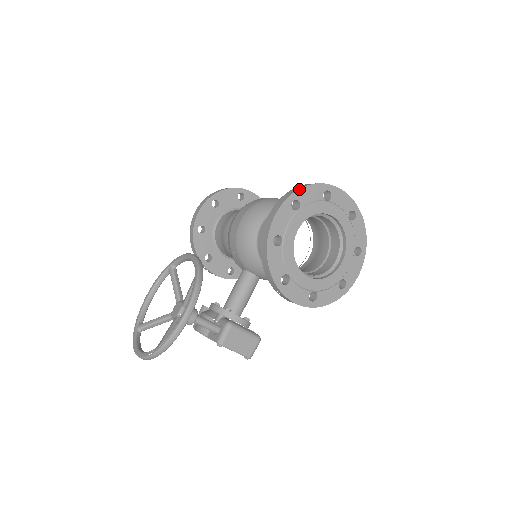
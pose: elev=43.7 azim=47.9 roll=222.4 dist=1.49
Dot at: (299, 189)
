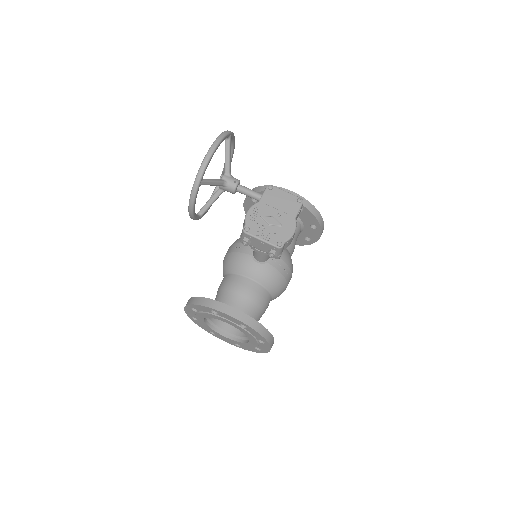
Dot at: occluded
